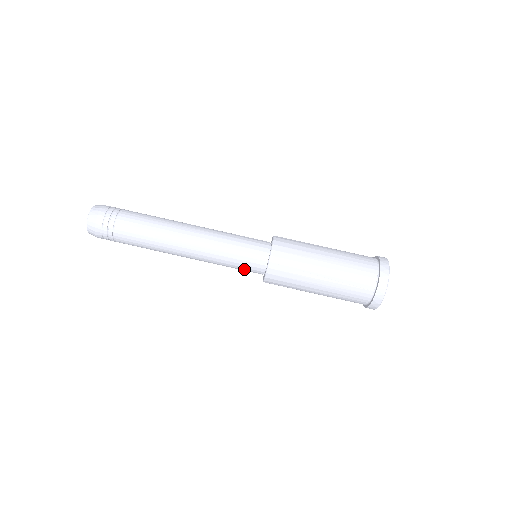
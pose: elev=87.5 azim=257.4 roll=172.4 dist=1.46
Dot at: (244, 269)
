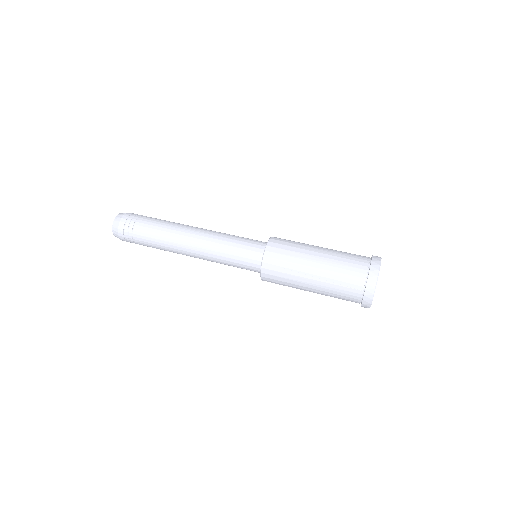
Dot at: (244, 268)
